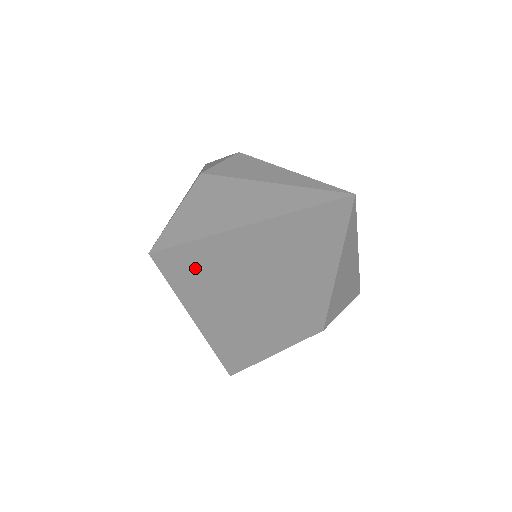
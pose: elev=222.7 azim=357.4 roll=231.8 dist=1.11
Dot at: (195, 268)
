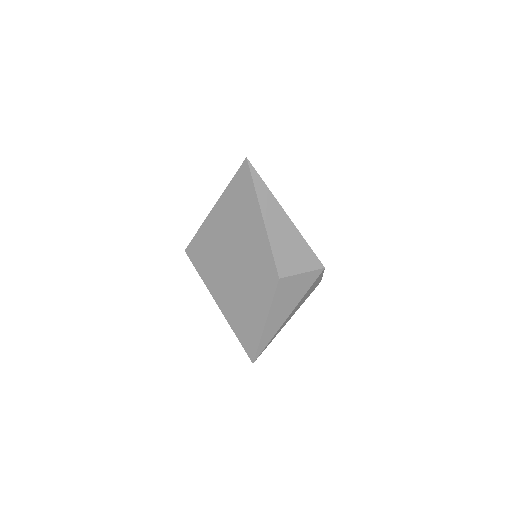
Dot at: (205, 252)
